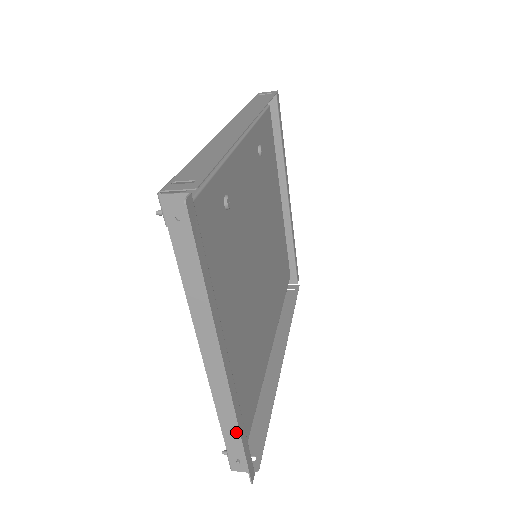
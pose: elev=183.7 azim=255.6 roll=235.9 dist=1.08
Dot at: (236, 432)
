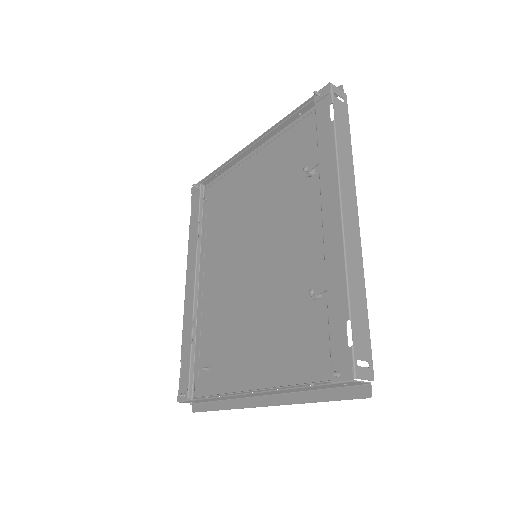
Dot at: (212, 400)
